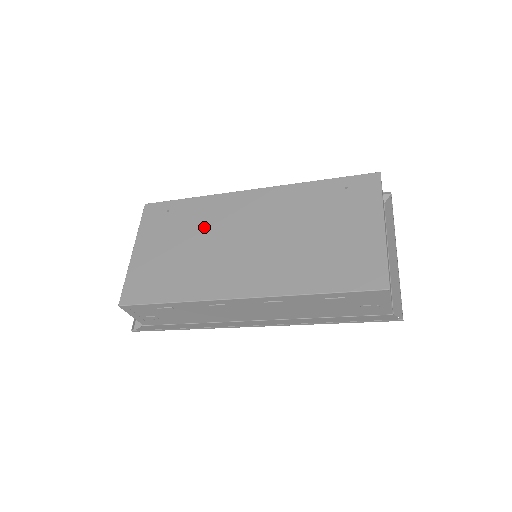
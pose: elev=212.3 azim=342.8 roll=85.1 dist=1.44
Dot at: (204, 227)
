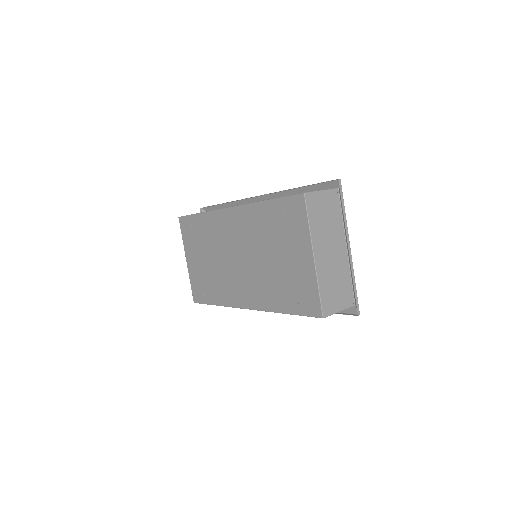
Dot at: (213, 244)
